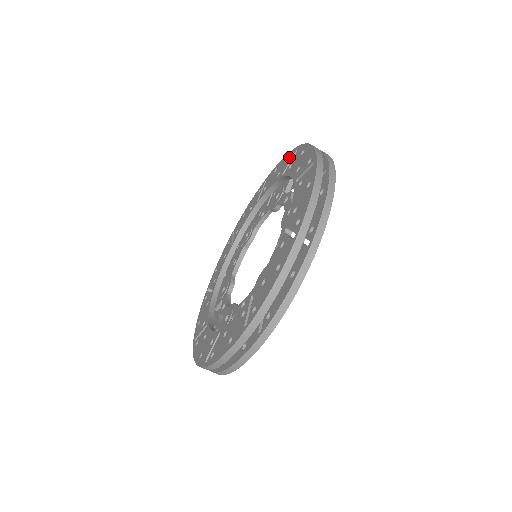
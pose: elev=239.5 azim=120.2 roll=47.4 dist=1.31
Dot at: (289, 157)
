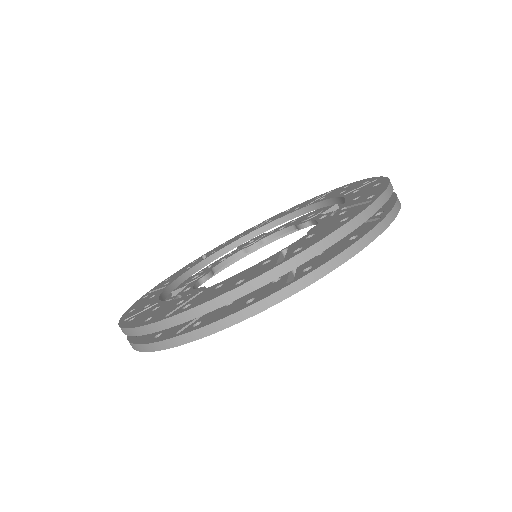
Dot at: (253, 227)
